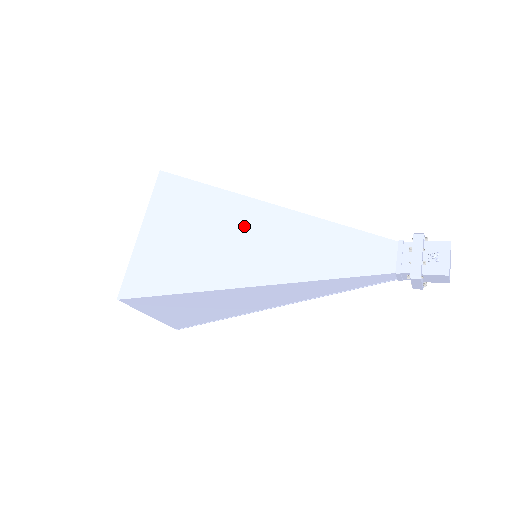
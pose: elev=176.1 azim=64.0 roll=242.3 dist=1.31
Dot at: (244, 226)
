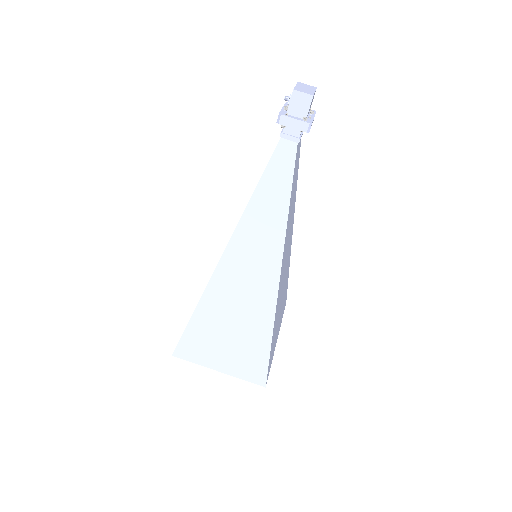
Dot at: occluded
